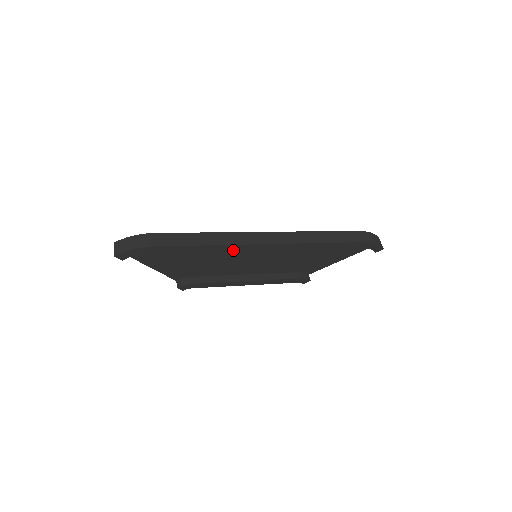
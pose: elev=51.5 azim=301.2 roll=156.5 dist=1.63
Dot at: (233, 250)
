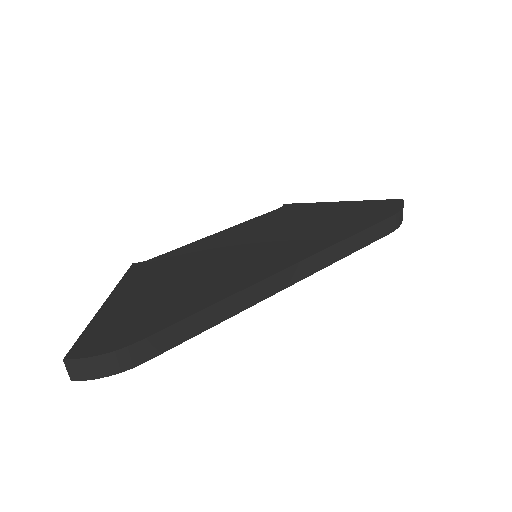
Dot at: occluded
